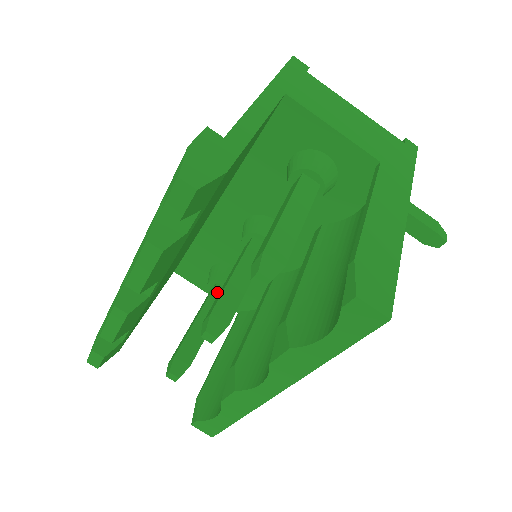
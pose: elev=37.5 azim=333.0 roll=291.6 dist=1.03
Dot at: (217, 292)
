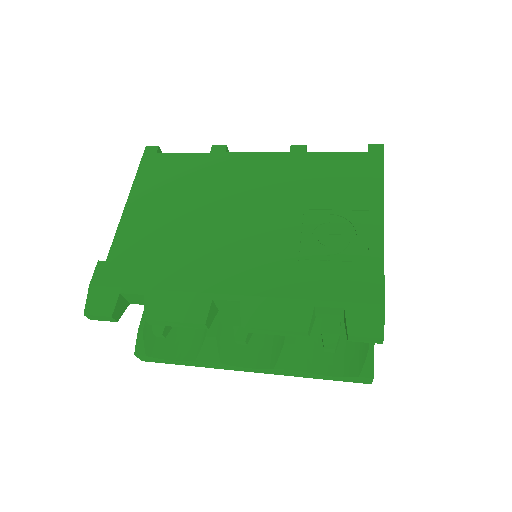
Dot at: occluded
